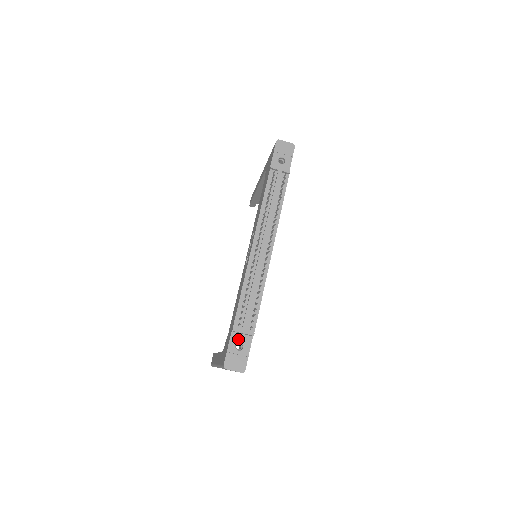
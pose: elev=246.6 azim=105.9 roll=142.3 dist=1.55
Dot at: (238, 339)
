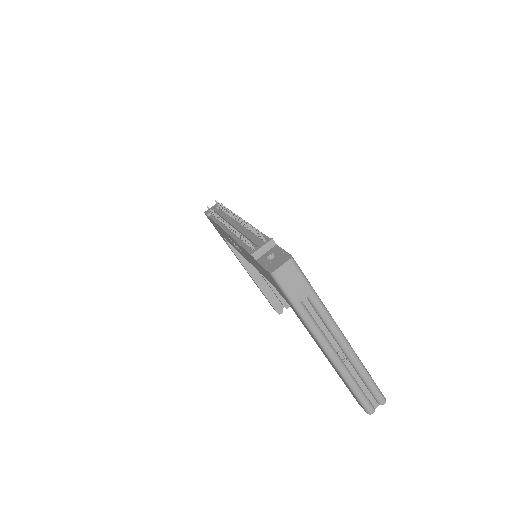
Dot at: (265, 257)
